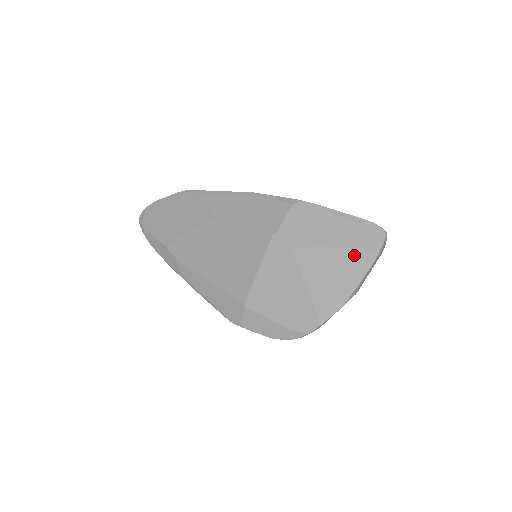
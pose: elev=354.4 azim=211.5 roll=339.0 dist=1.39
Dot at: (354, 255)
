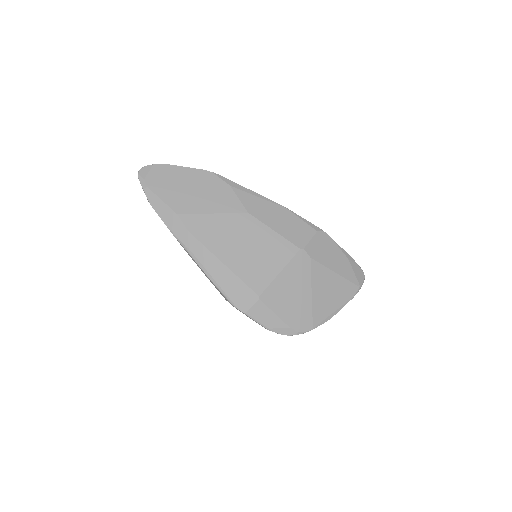
Dot at: (347, 285)
